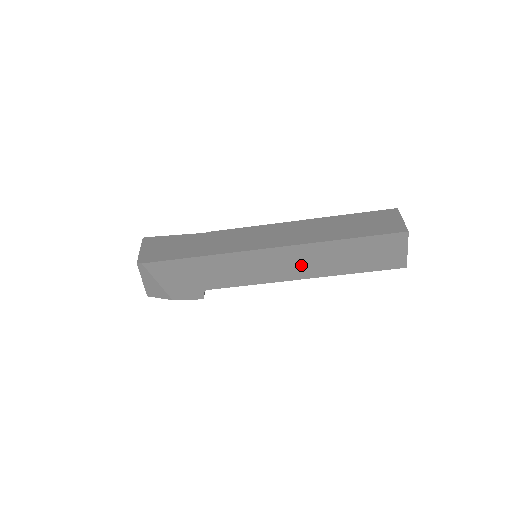
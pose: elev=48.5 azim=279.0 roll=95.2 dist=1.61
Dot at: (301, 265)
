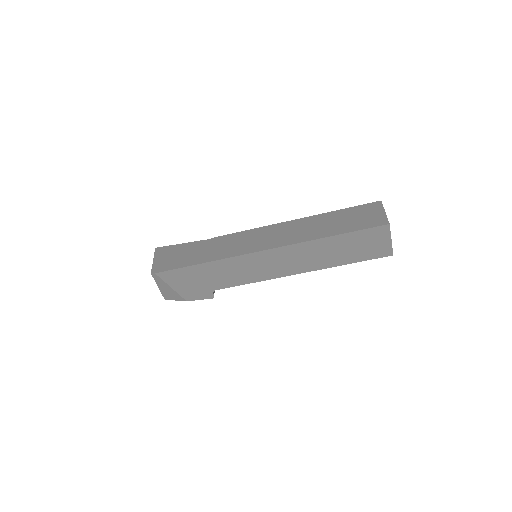
Dot at: (296, 262)
